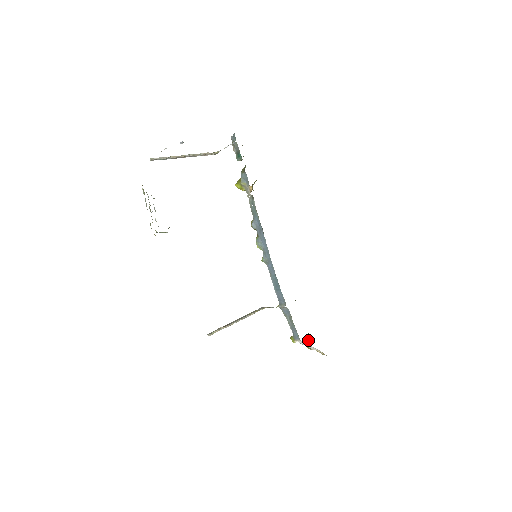
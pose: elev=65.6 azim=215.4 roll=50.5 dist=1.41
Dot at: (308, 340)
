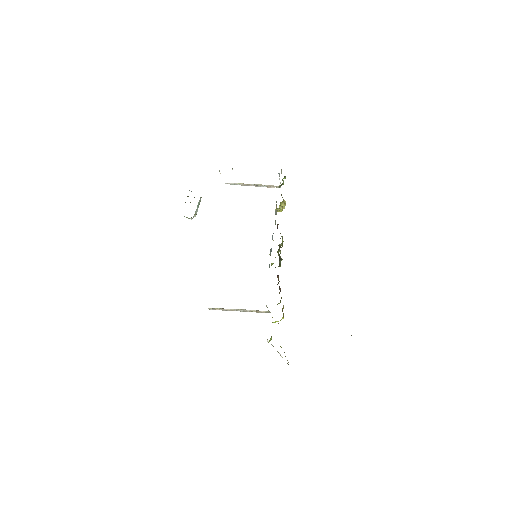
Dot at: occluded
